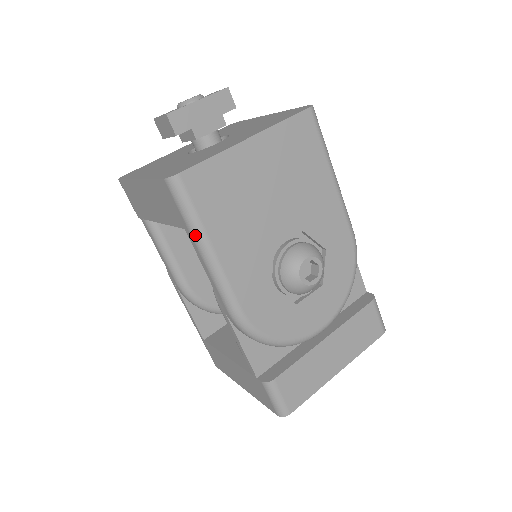
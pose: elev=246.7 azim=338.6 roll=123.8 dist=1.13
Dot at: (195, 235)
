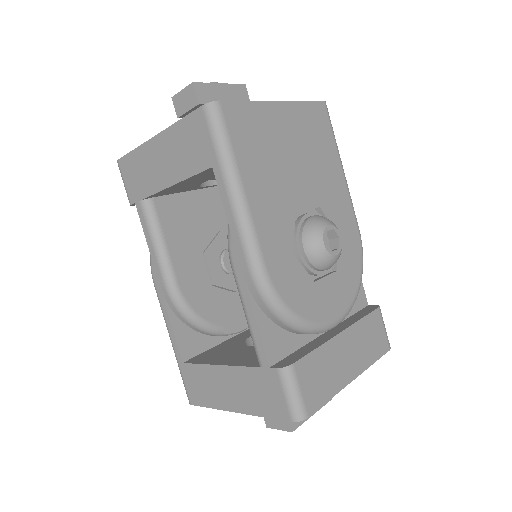
Dot at: (226, 169)
